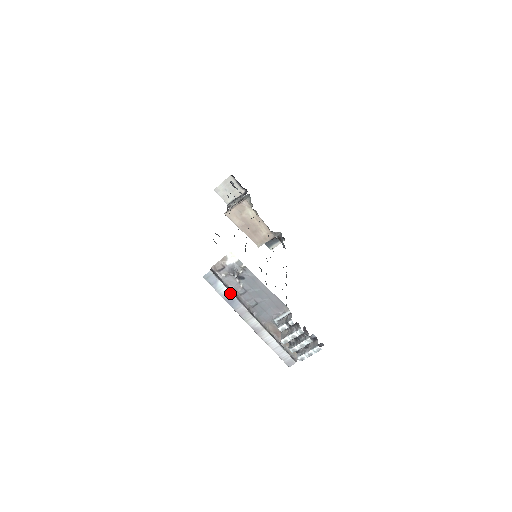
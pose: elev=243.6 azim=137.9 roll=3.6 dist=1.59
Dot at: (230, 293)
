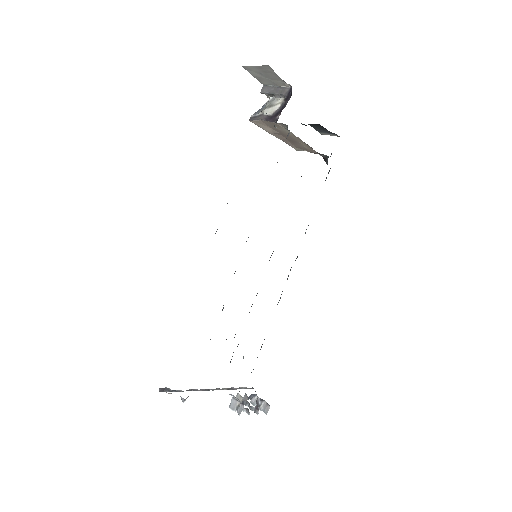
Dot at: (183, 391)
